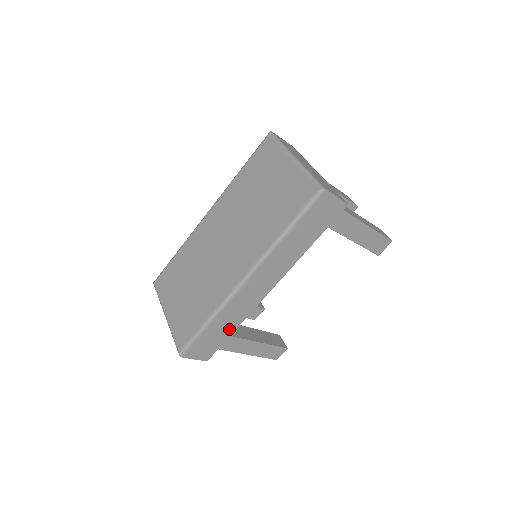
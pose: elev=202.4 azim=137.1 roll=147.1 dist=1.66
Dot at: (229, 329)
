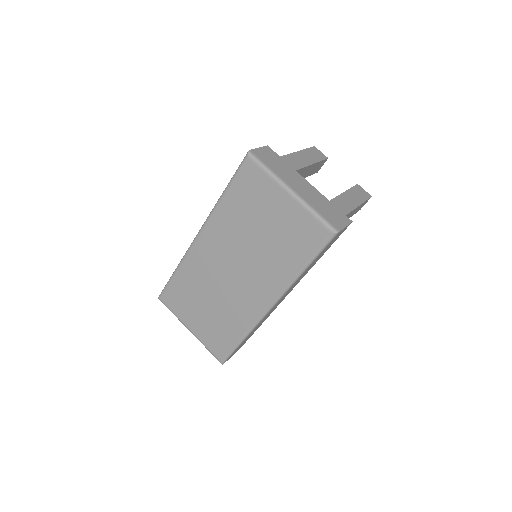
Dot at: (256, 329)
